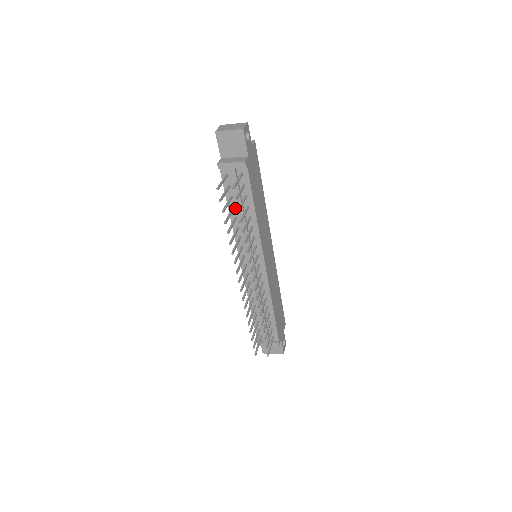
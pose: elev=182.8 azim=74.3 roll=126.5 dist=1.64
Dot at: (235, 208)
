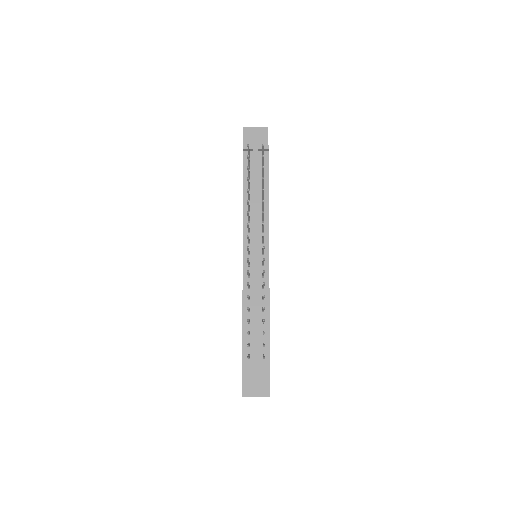
Dot at: (250, 190)
